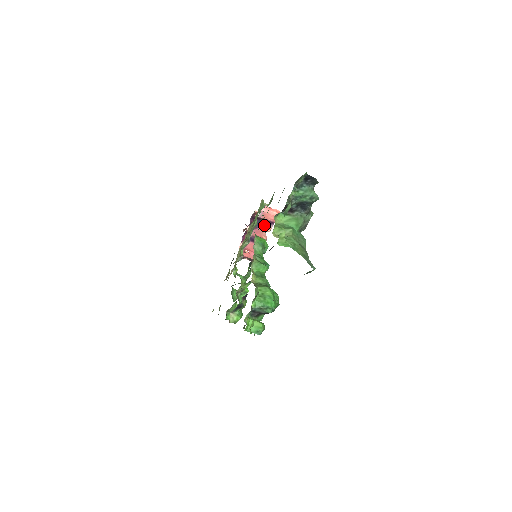
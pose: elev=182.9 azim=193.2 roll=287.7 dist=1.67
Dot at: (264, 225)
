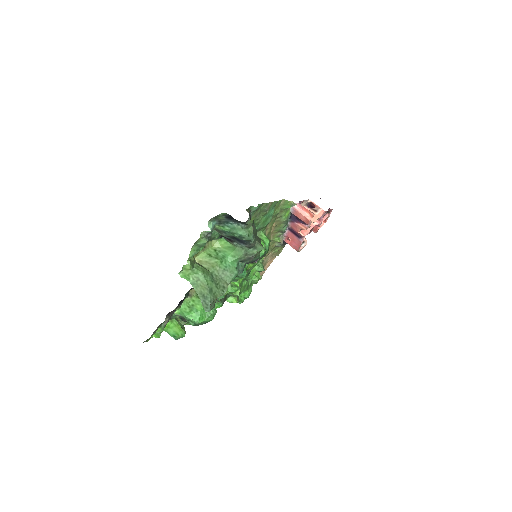
Dot at: (300, 222)
